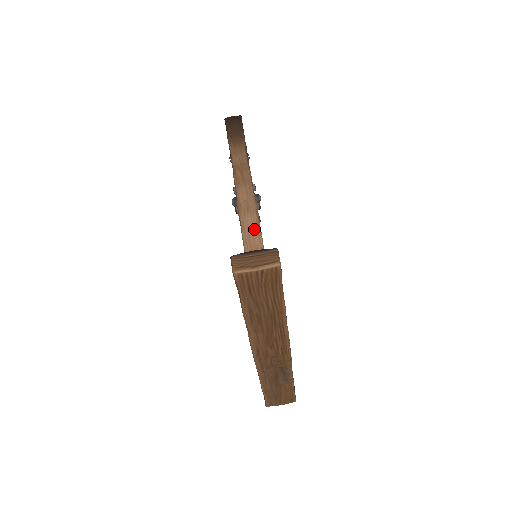
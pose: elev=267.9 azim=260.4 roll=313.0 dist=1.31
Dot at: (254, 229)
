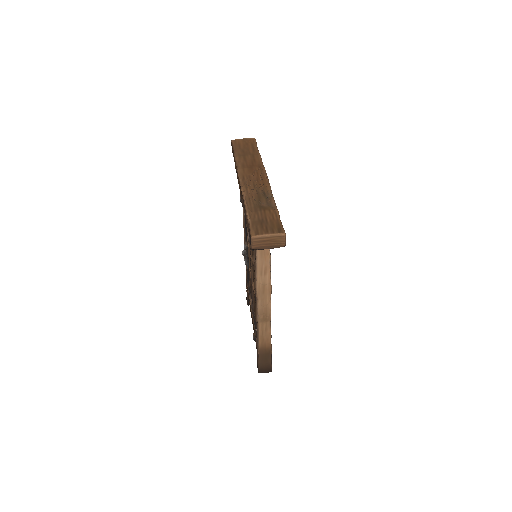
Dot at: occluded
